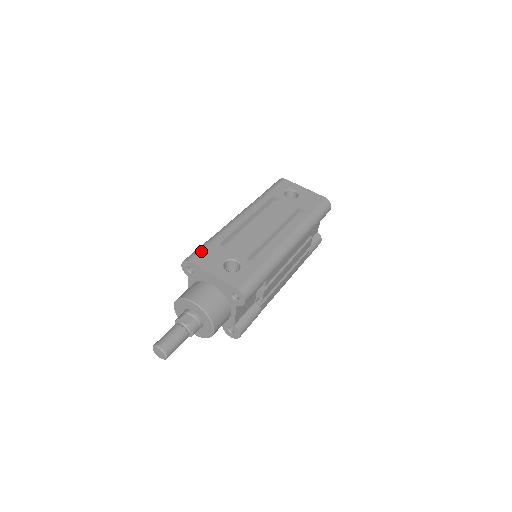
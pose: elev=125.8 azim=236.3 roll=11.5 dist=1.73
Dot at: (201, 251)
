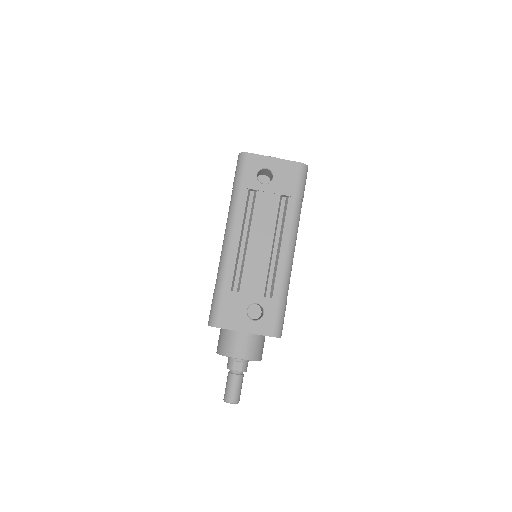
Dot at: (220, 309)
